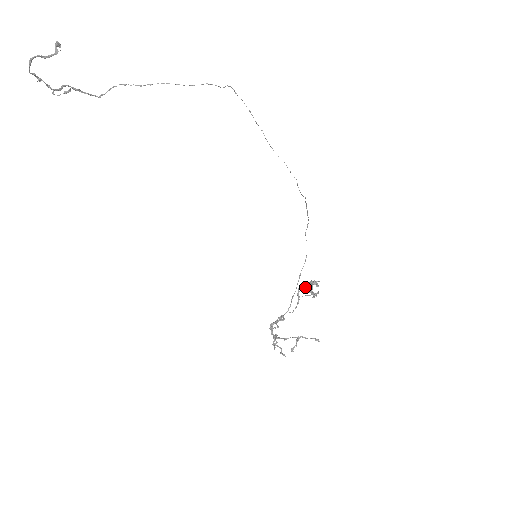
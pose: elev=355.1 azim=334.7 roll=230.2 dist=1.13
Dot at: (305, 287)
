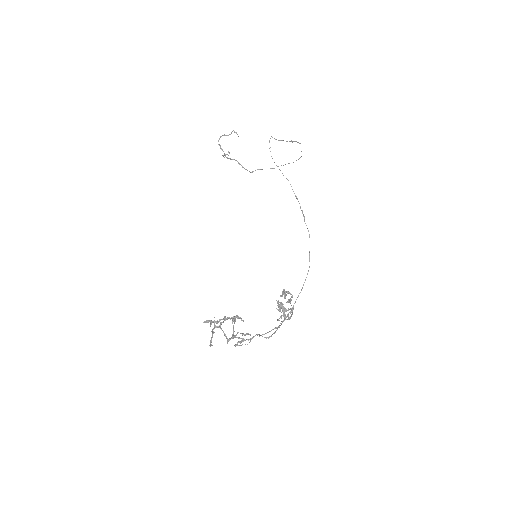
Dot at: (288, 316)
